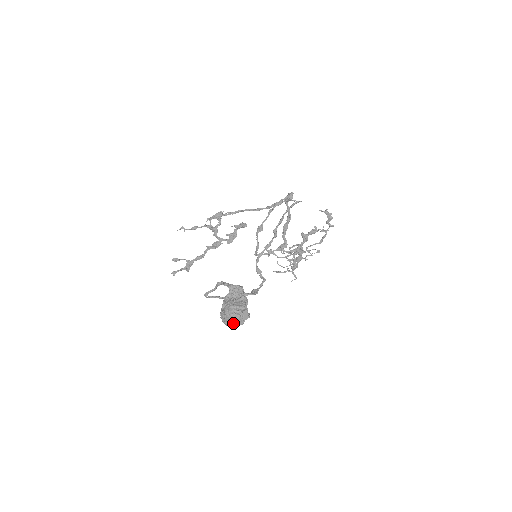
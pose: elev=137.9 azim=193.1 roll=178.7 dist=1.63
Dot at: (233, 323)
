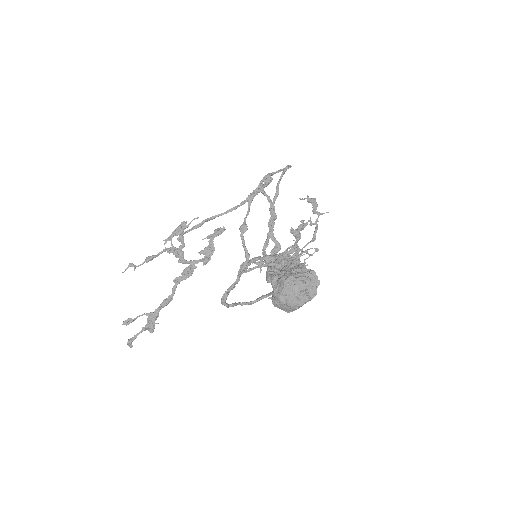
Dot at: (301, 297)
